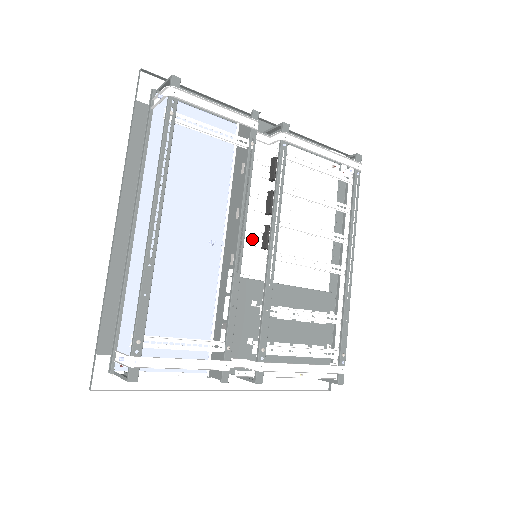
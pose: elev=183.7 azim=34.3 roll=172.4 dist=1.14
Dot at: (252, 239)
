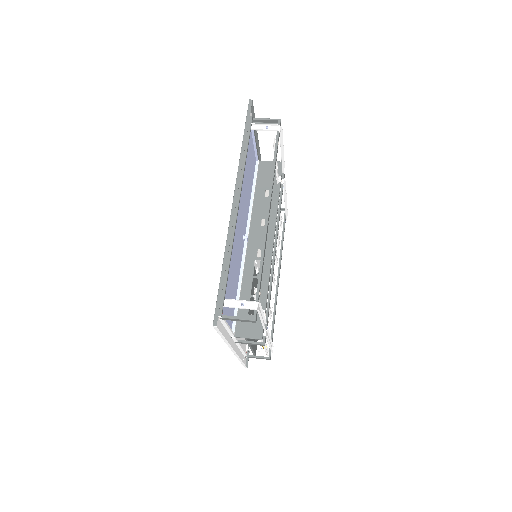
Dot at: occluded
